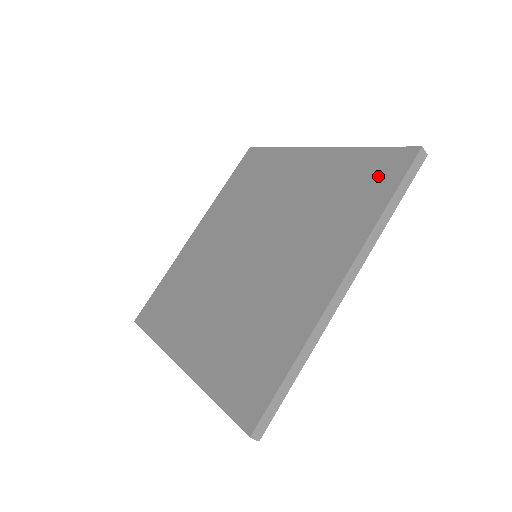
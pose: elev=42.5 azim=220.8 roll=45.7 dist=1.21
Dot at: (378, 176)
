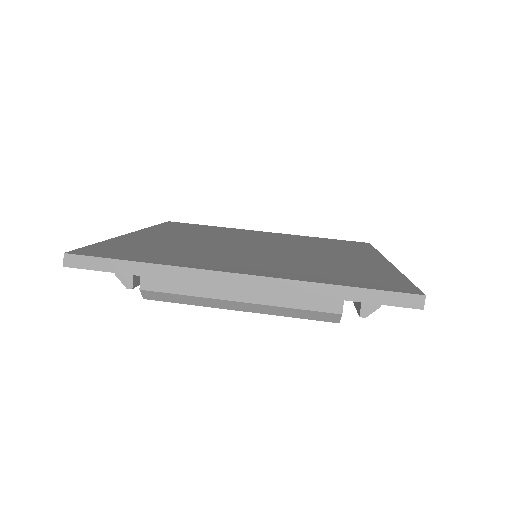
Dot at: (352, 244)
